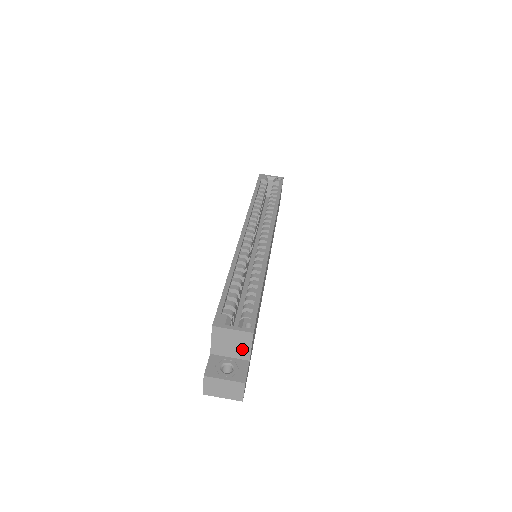
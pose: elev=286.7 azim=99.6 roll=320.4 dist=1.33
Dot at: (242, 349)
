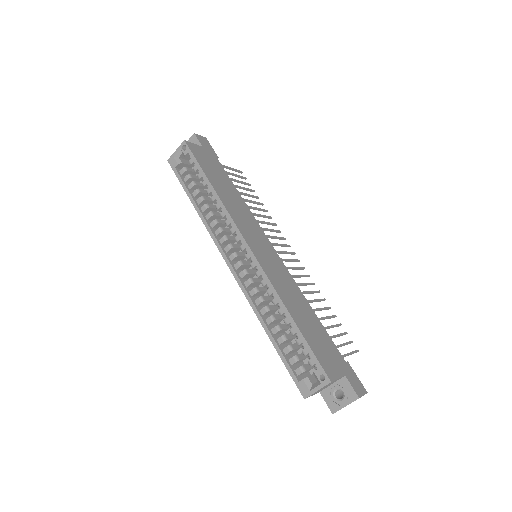
Dot at: occluded
